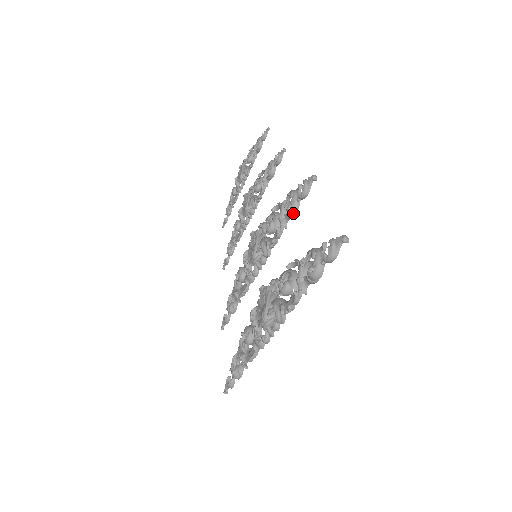
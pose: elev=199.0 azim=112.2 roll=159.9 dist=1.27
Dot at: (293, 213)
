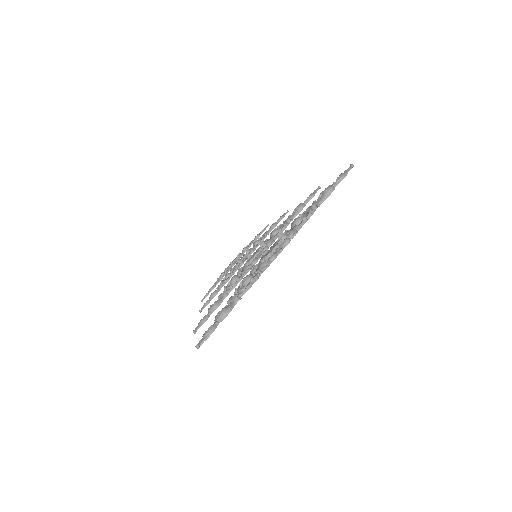
Dot at: (301, 208)
